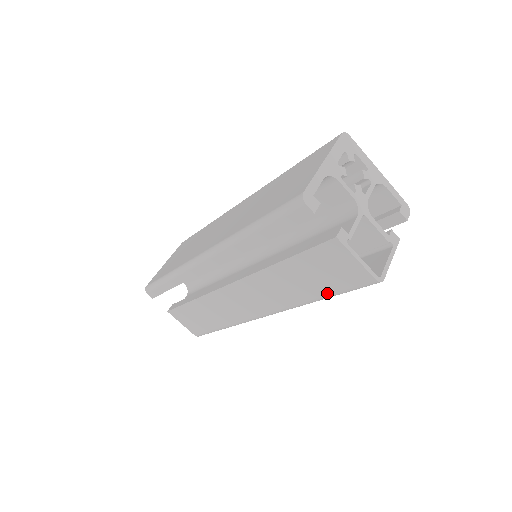
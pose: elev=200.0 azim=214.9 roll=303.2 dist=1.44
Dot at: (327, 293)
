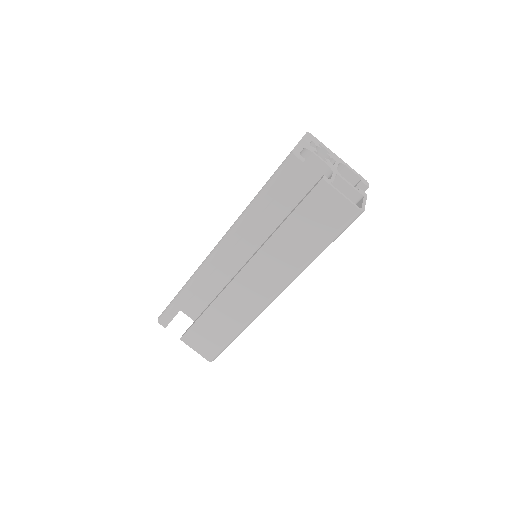
Dot at: (324, 241)
